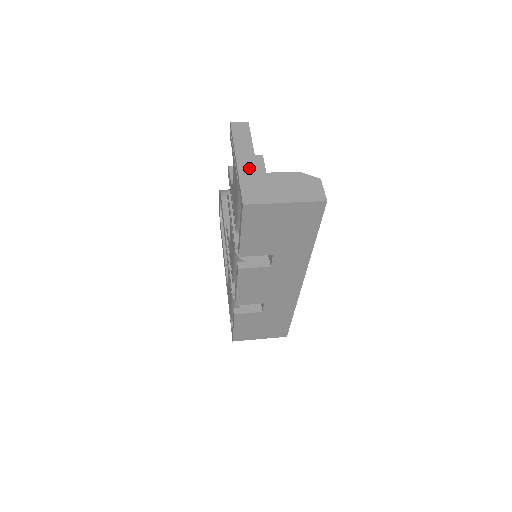
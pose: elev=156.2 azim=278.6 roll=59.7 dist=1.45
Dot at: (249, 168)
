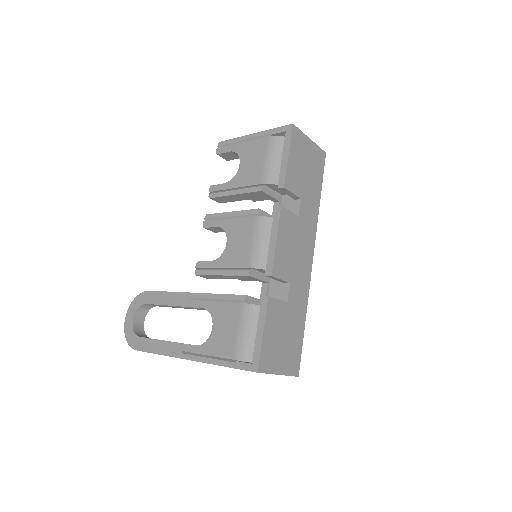
Dot at: occluded
